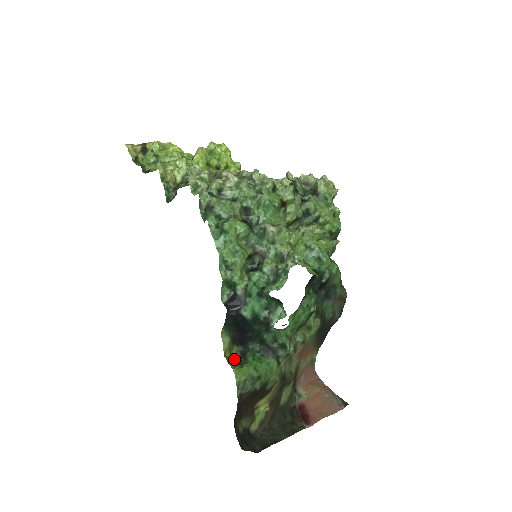
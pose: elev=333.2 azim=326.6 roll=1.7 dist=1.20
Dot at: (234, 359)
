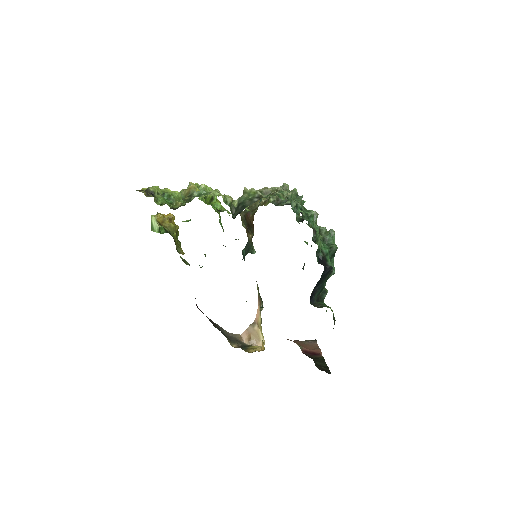
Dot at: occluded
